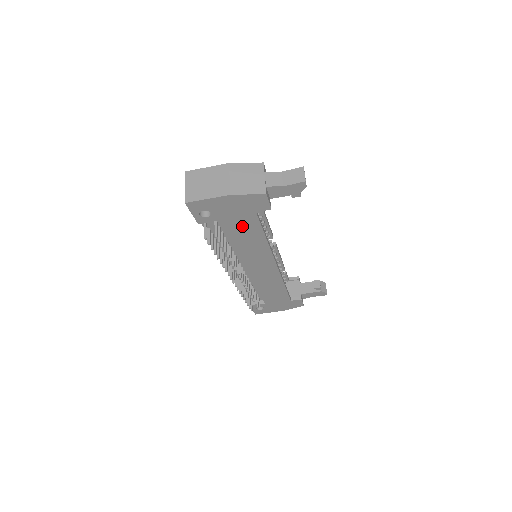
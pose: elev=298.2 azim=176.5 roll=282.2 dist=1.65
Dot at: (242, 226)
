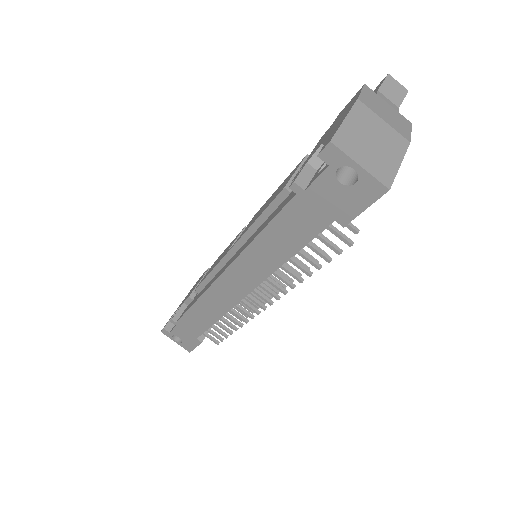
Dot at: occluded
